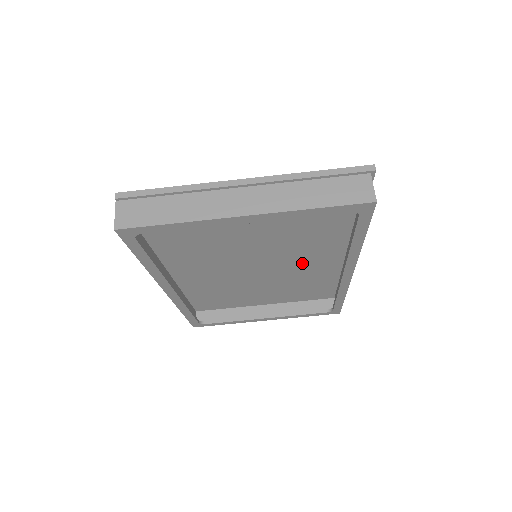
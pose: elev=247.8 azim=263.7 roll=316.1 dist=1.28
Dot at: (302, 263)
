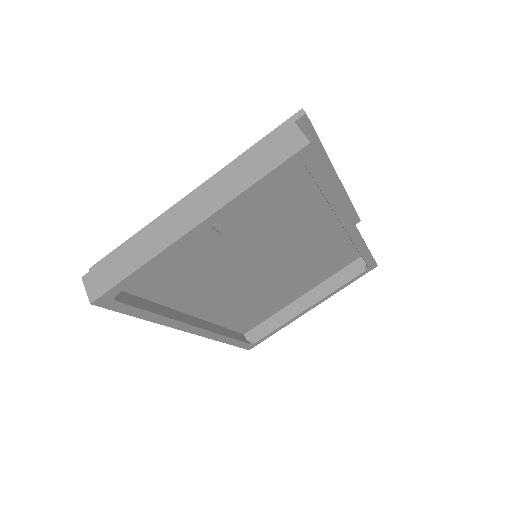
Dot at: (302, 239)
